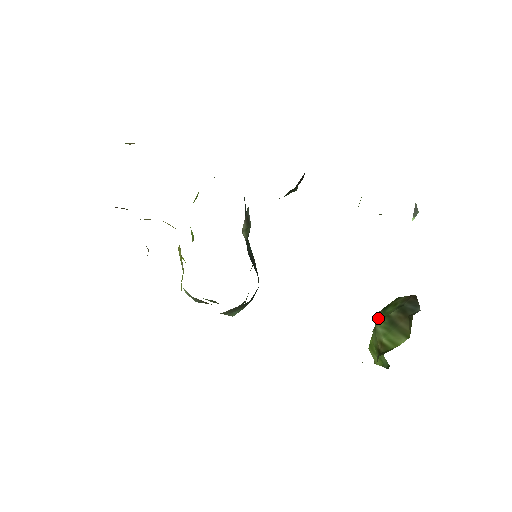
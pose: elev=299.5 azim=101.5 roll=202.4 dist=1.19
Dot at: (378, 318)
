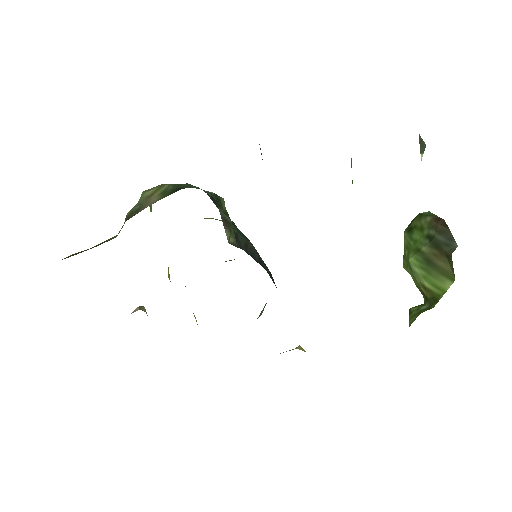
Dot at: (406, 244)
